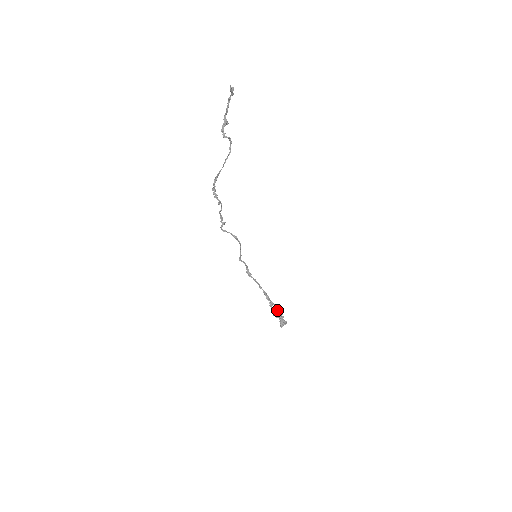
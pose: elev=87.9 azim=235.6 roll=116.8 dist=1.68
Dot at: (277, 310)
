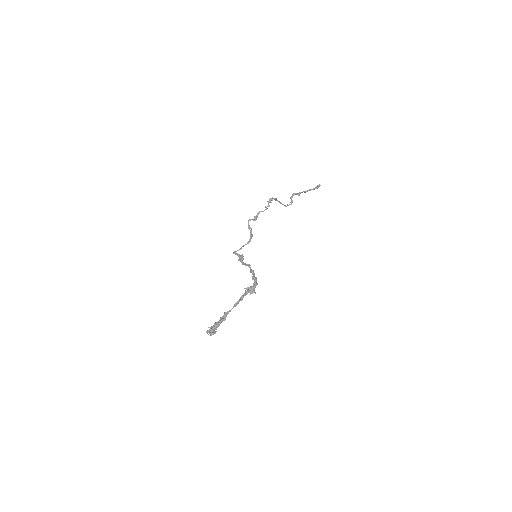
Dot at: (256, 284)
